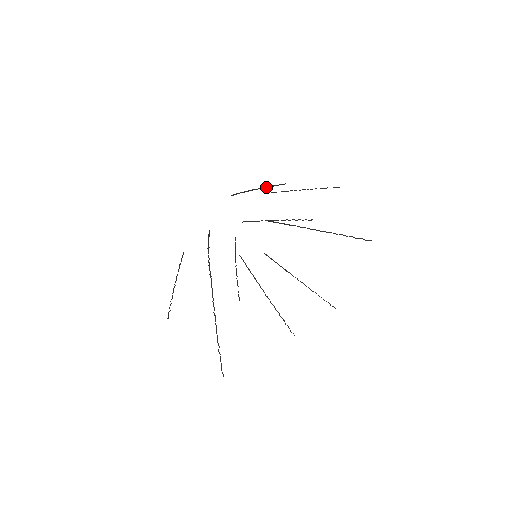
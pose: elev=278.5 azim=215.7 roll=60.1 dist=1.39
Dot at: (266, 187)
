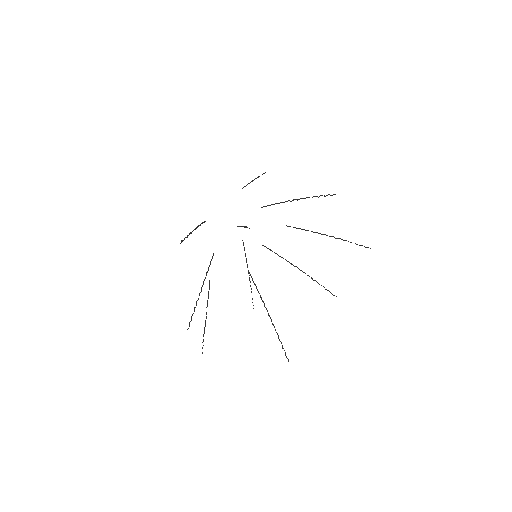
Dot at: (189, 234)
